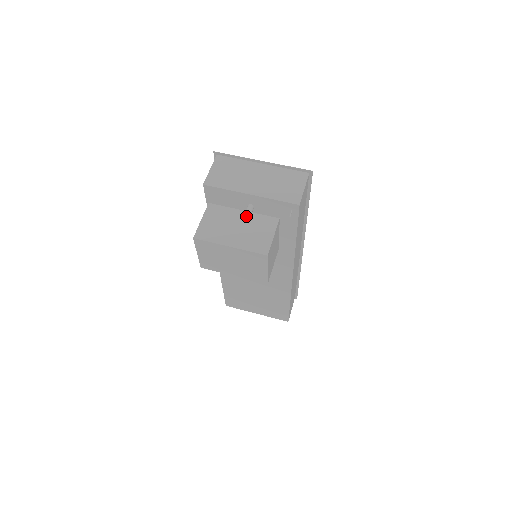
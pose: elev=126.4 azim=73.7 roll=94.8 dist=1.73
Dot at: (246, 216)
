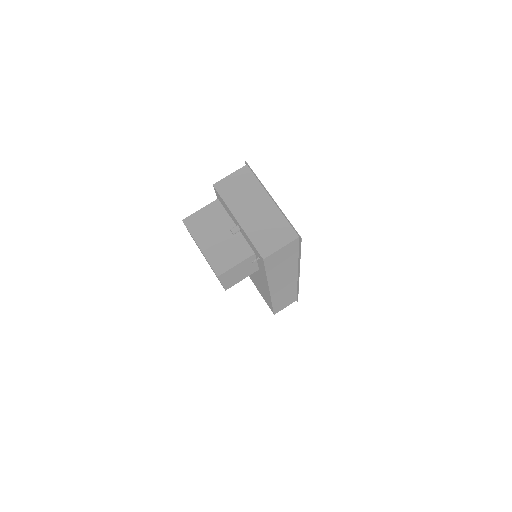
Dot at: occluded
